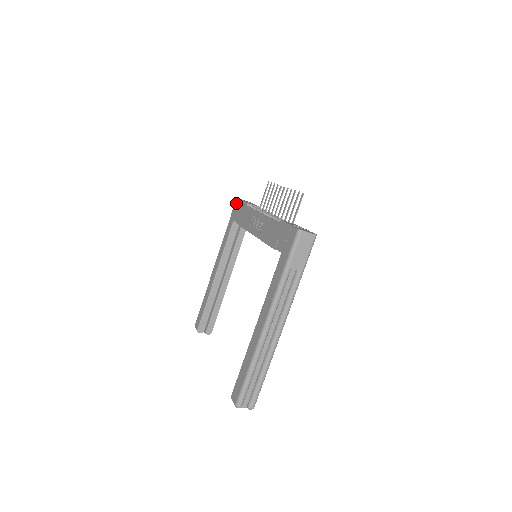
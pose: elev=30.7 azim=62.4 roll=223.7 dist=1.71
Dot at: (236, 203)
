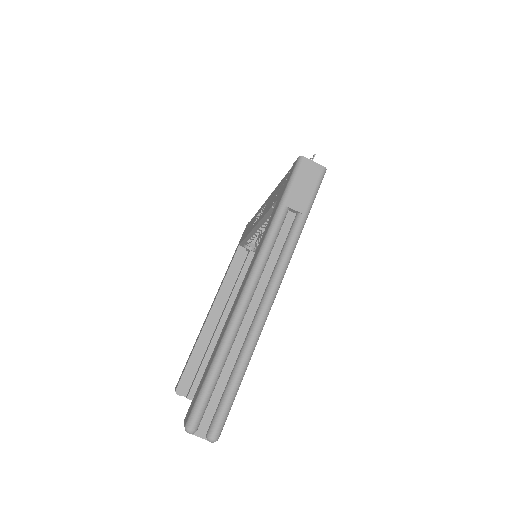
Dot at: (245, 228)
